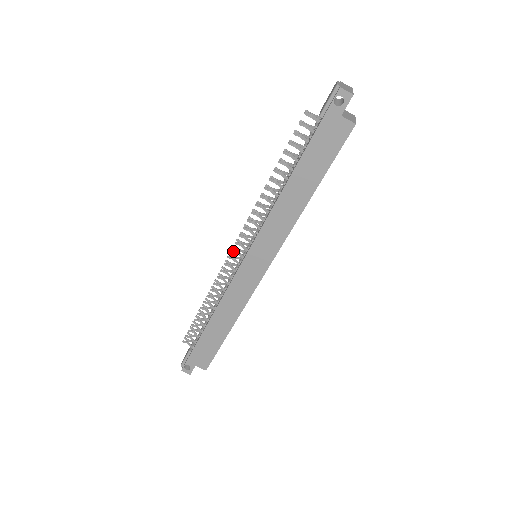
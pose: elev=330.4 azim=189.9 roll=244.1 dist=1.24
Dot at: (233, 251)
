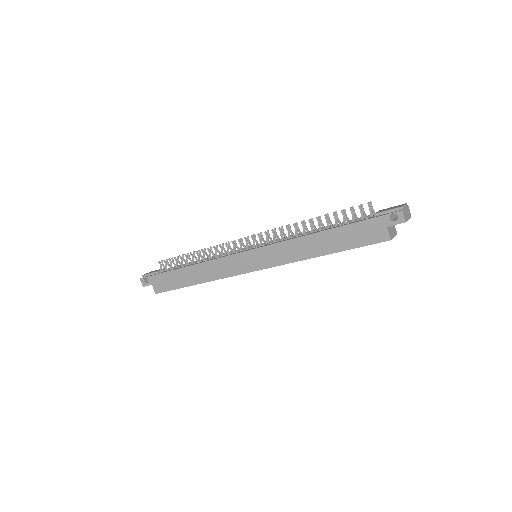
Dot at: (245, 239)
